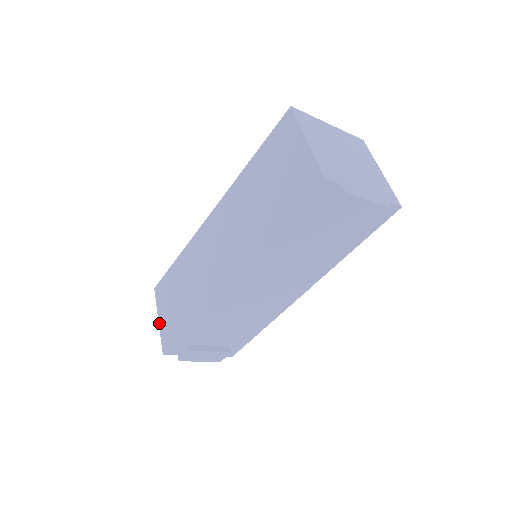
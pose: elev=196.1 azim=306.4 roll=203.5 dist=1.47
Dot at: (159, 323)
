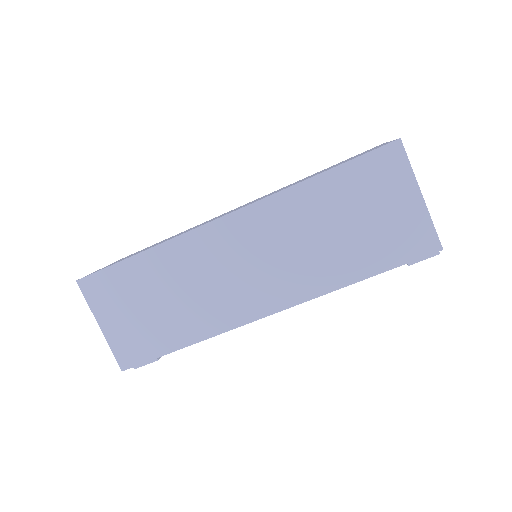
Dot at: (103, 332)
